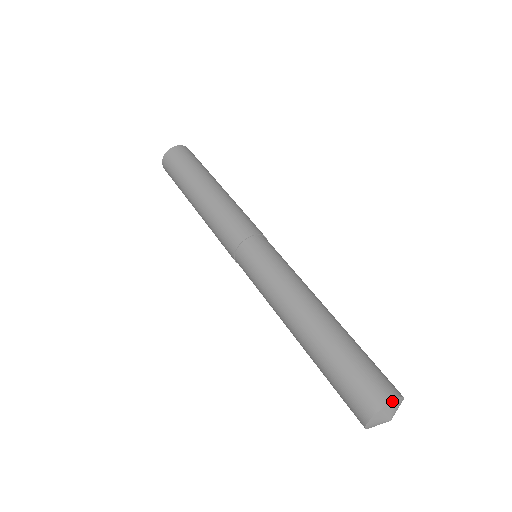
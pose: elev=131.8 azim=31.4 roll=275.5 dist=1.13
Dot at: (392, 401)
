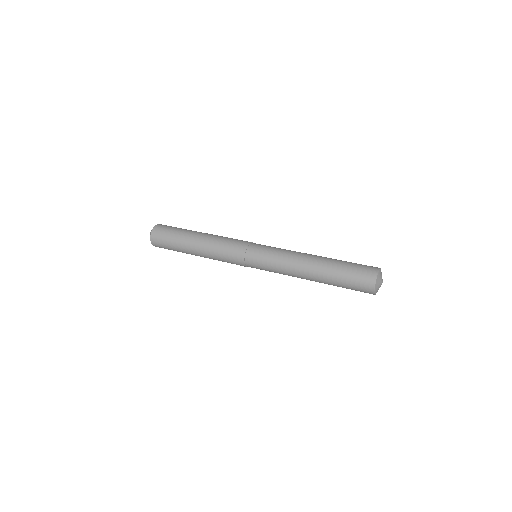
Dot at: (379, 270)
